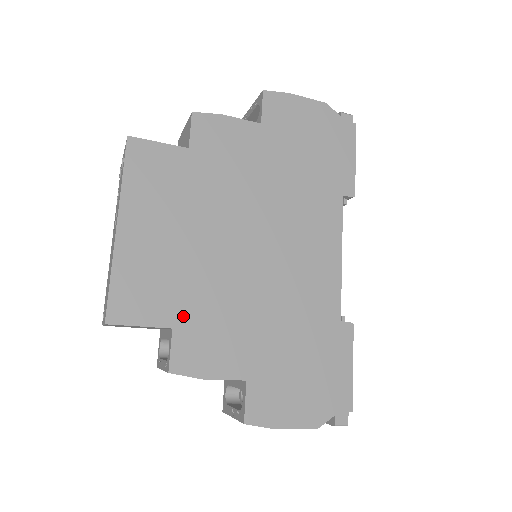
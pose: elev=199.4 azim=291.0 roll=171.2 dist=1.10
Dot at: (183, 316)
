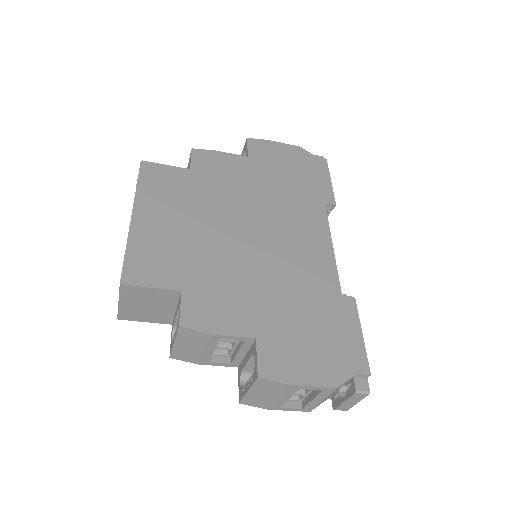
Dot at: (191, 282)
